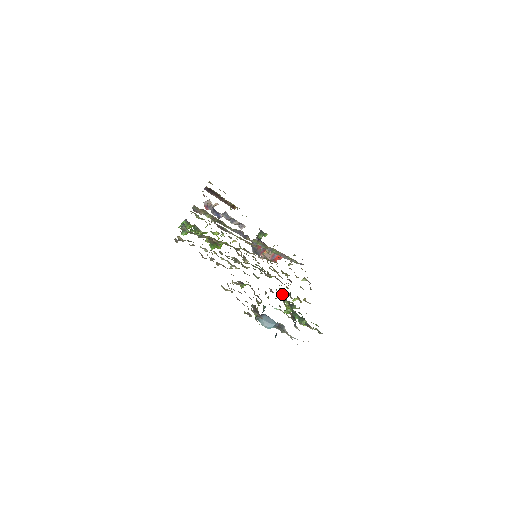
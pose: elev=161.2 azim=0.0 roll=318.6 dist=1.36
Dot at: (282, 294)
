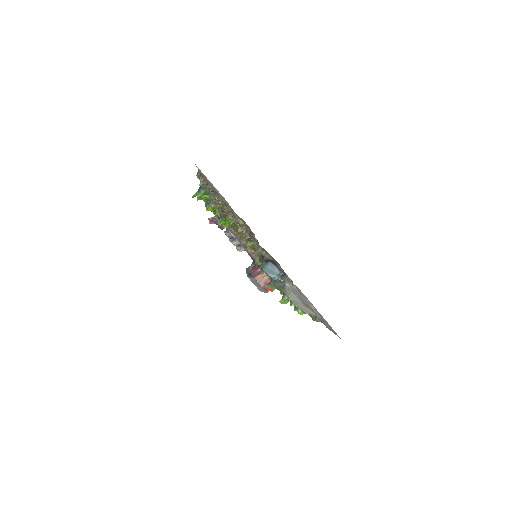
Dot at: occluded
